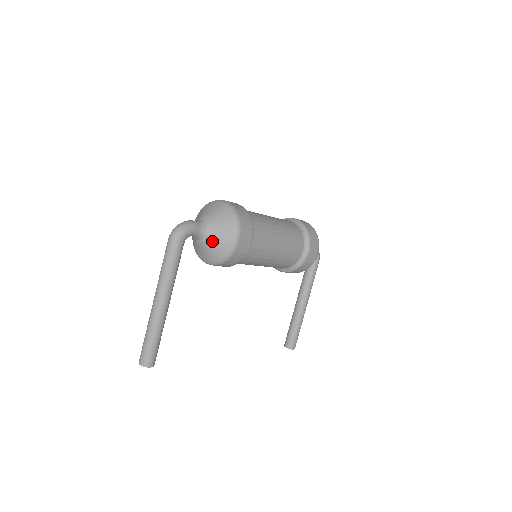
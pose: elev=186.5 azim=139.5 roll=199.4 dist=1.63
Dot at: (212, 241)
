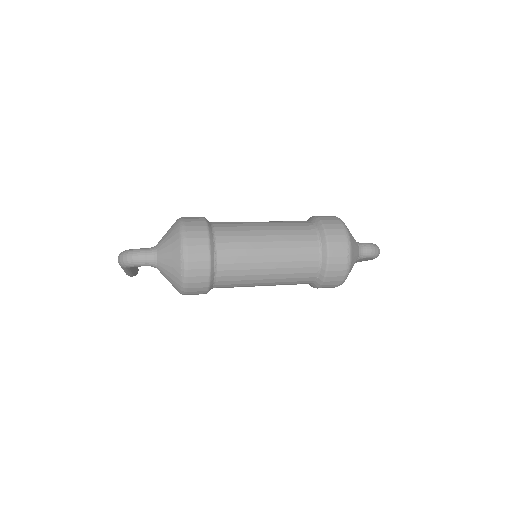
Dot at: occluded
